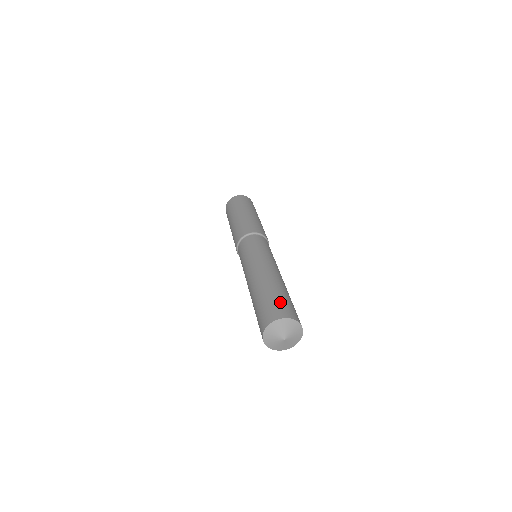
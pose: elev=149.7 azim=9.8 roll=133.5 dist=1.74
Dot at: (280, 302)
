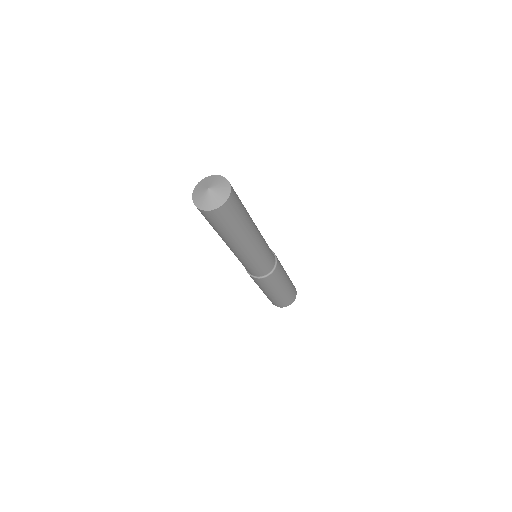
Dot at: occluded
